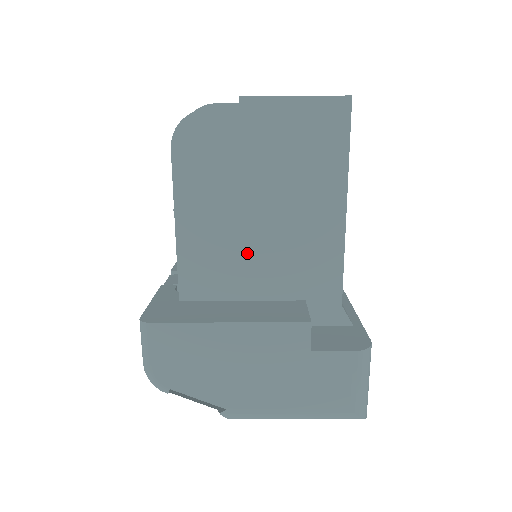
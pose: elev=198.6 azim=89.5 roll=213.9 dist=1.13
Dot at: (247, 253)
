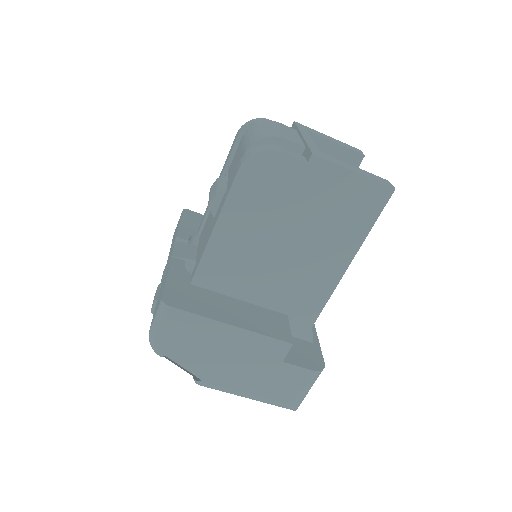
Dot at: (261, 269)
